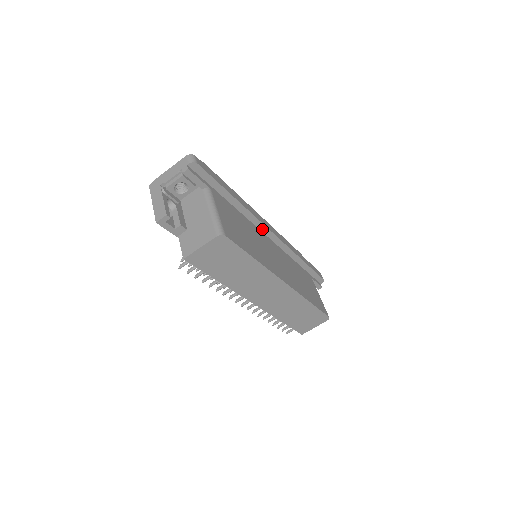
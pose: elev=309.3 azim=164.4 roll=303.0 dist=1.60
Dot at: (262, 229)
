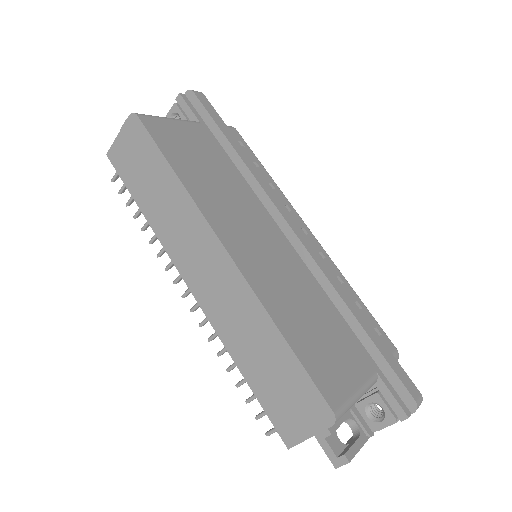
Dot at: (275, 216)
